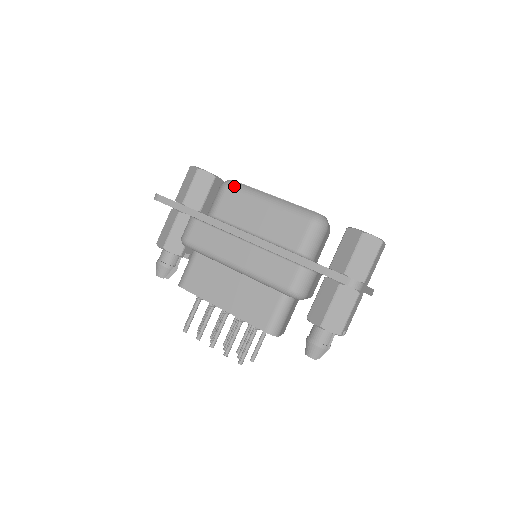
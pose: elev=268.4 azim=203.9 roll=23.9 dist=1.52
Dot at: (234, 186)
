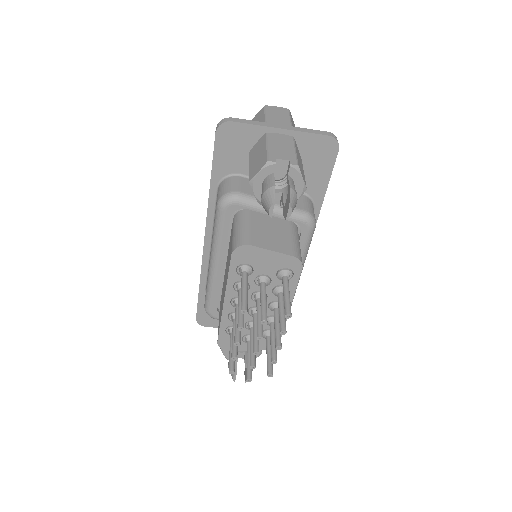
Dot at: occluded
